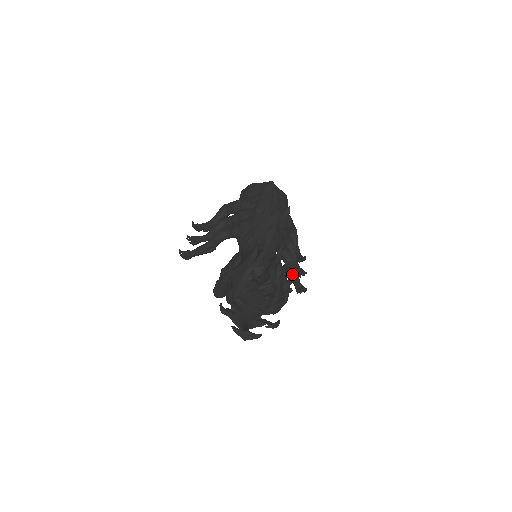
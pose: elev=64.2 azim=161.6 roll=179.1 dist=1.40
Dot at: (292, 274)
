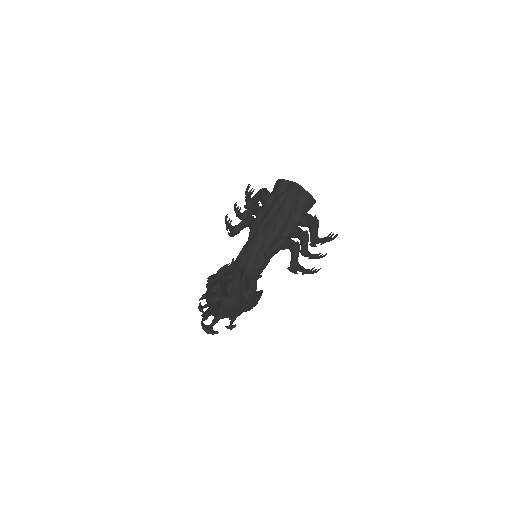
Dot at: (290, 270)
